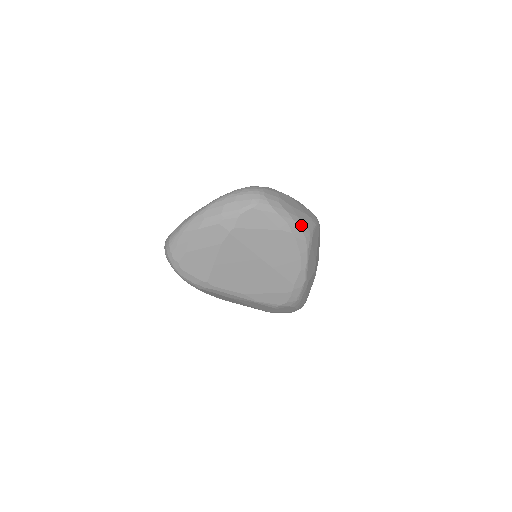
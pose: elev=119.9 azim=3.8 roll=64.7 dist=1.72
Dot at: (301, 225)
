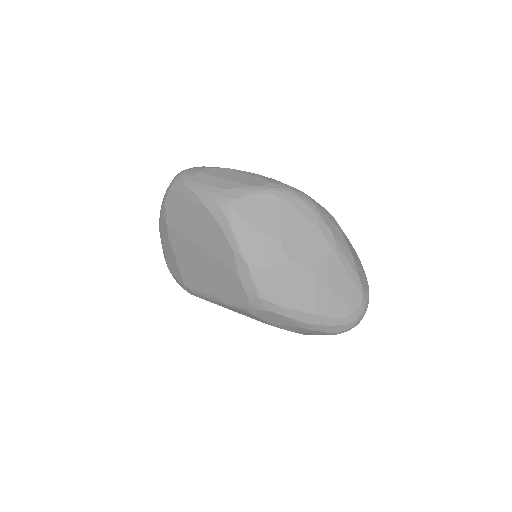
Dot at: (215, 194)
